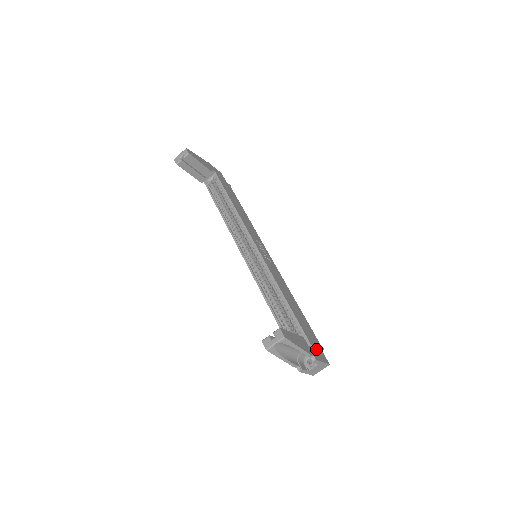
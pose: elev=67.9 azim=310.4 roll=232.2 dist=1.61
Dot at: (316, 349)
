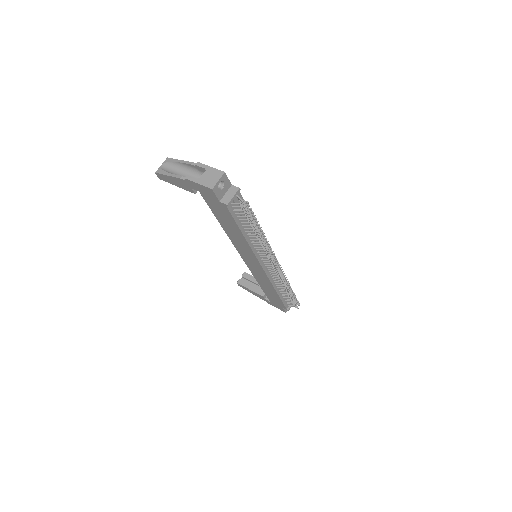
Dot at: occluded
